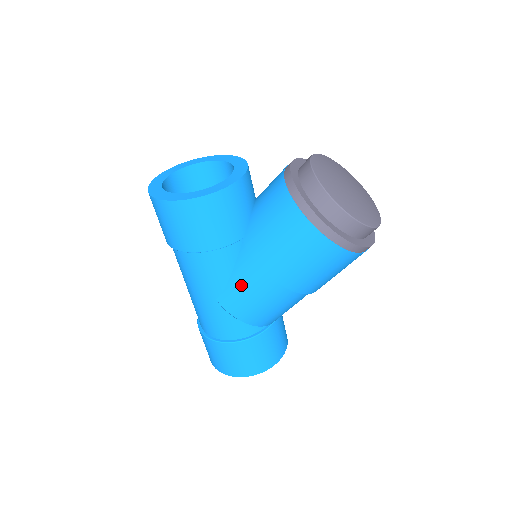
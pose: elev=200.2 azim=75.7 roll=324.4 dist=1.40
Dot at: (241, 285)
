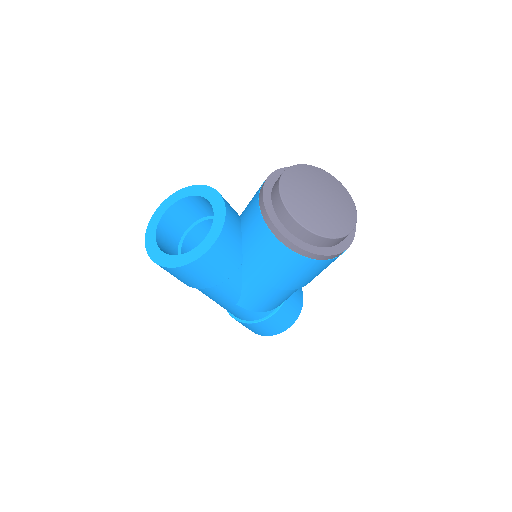
Dot at: (253, 294)
